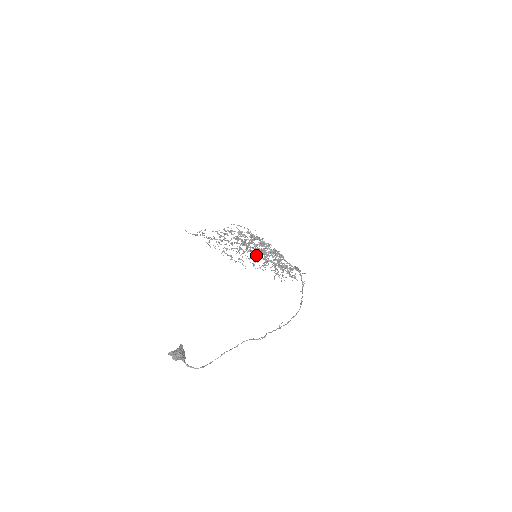
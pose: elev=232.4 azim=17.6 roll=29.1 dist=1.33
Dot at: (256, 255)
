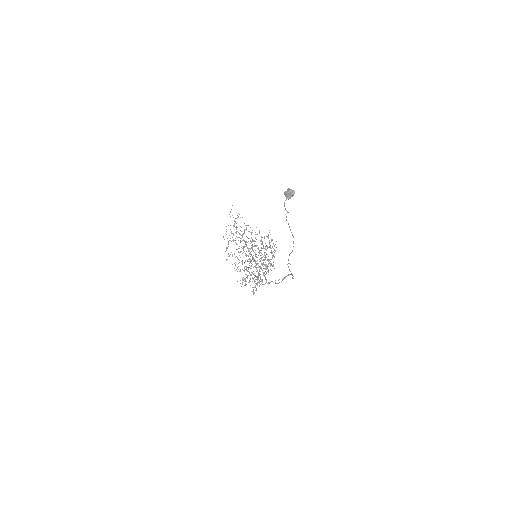
Dot at: occluded
